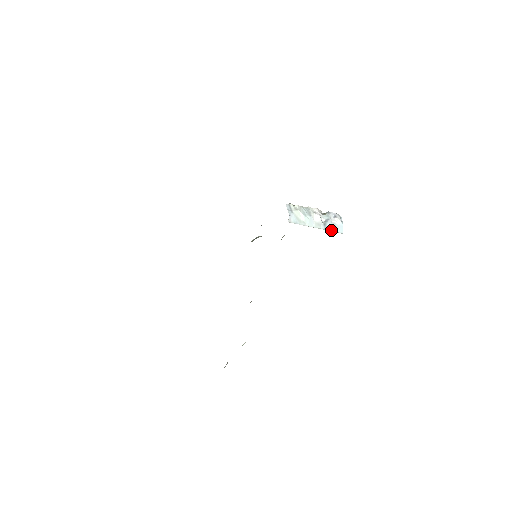
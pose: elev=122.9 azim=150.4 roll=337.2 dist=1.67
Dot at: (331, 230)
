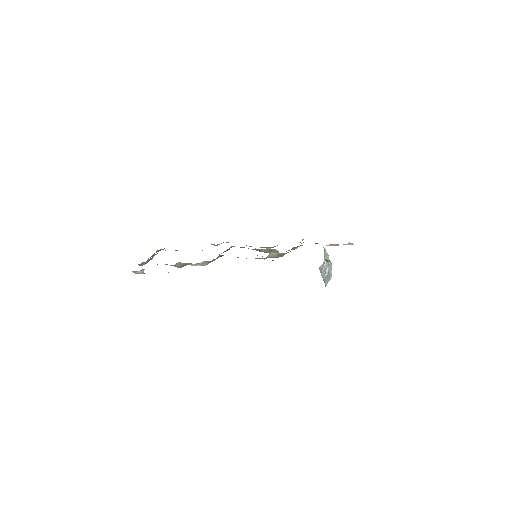
Dot at: (325, 282)
